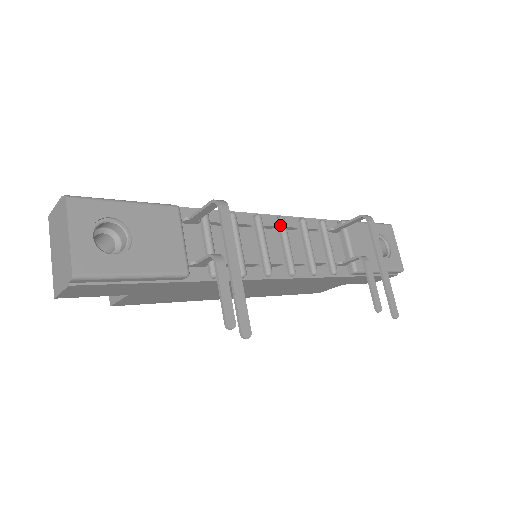
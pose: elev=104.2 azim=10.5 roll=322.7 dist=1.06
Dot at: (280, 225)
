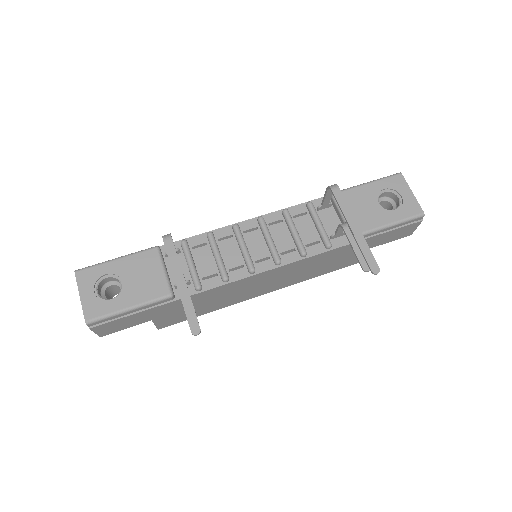
Dot at: (259, 225)
